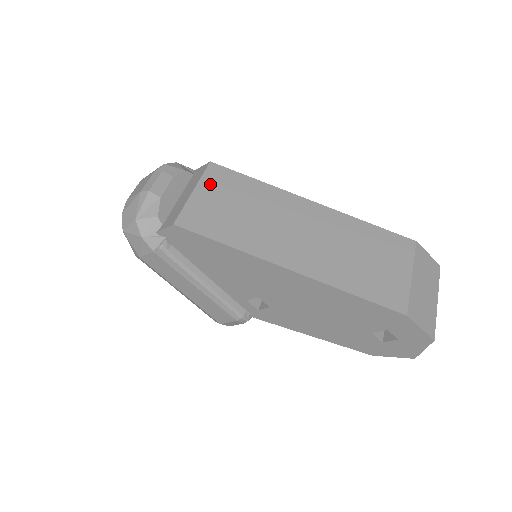
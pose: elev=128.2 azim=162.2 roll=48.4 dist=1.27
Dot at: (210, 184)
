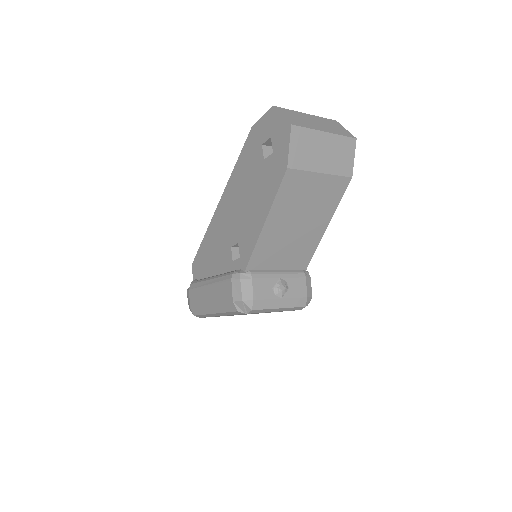
Dot at: occluded
